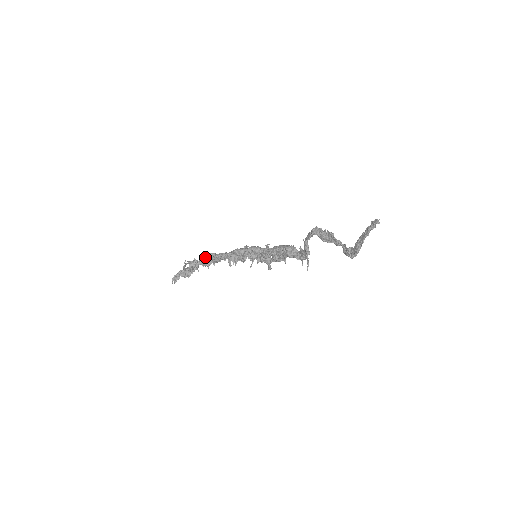
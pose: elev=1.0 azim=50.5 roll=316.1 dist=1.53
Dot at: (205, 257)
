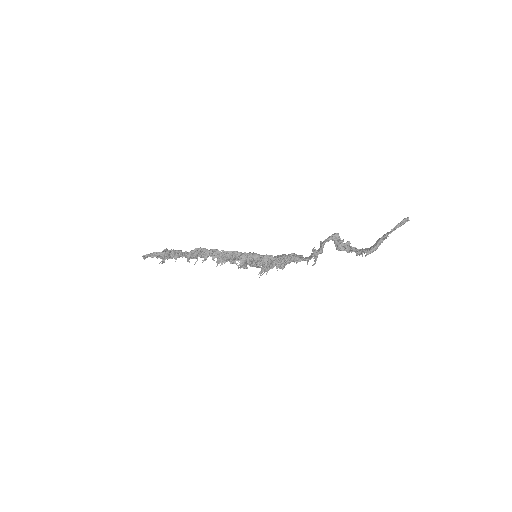
Dot at: (195, 249)
